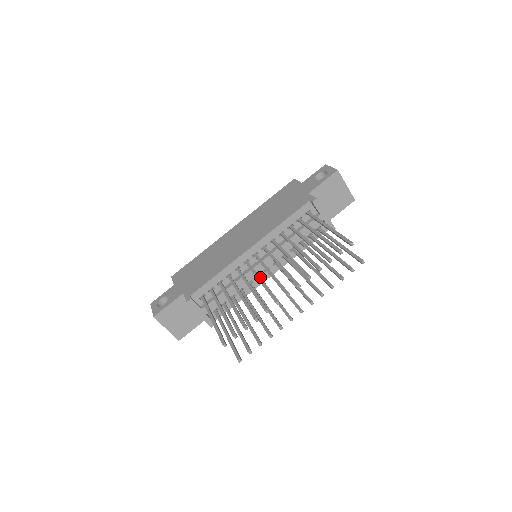
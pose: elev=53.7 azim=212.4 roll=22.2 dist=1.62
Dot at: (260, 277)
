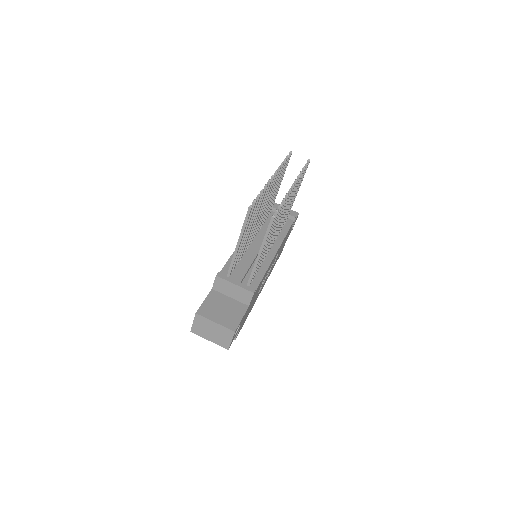
Dot at: occluded
